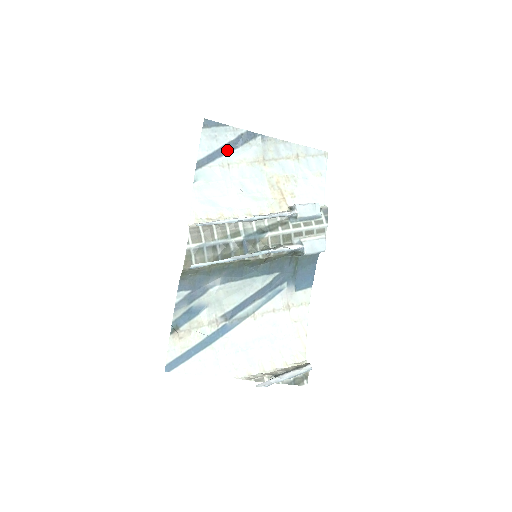
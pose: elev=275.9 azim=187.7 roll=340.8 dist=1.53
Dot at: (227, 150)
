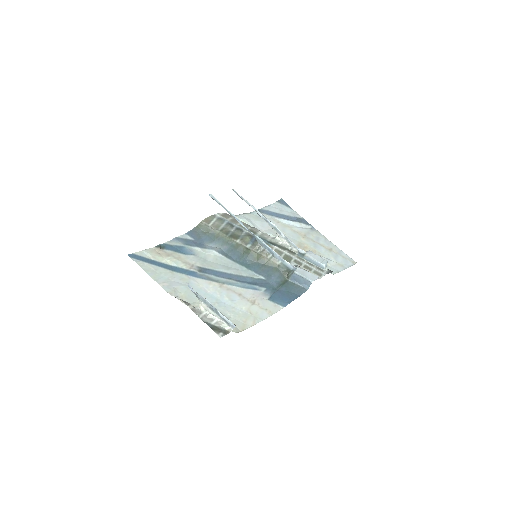
Dot at: (283, 218)
